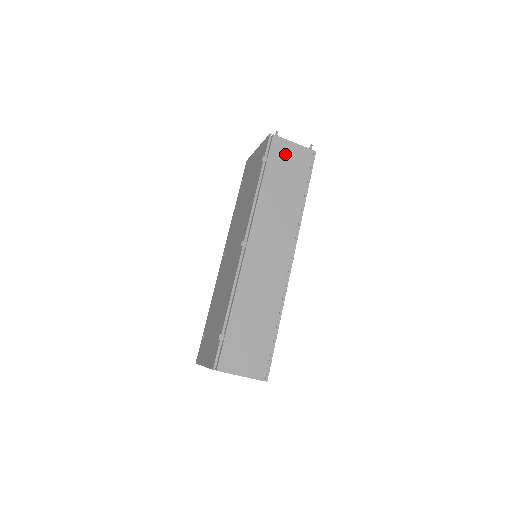
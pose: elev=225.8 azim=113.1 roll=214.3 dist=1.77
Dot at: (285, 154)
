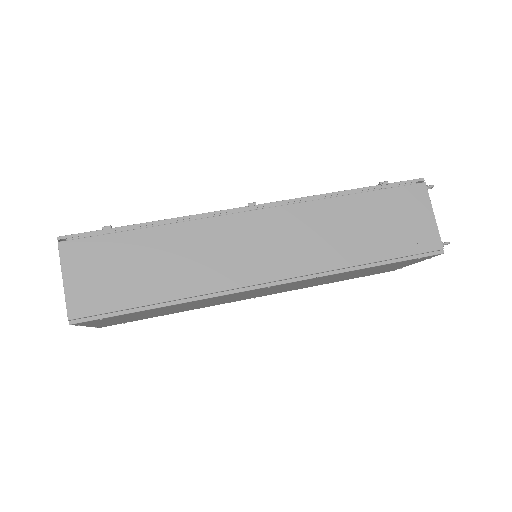
Dot at: (410, 209)
